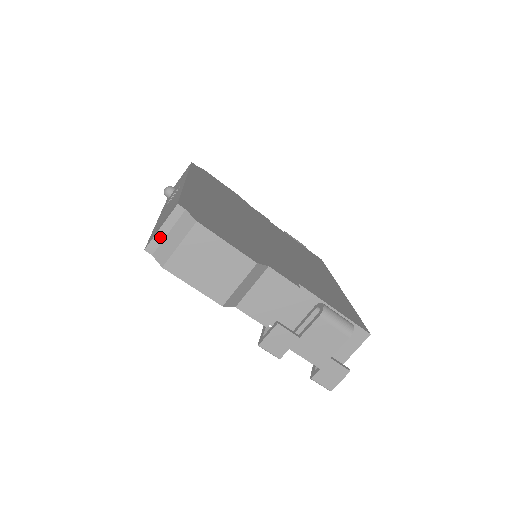
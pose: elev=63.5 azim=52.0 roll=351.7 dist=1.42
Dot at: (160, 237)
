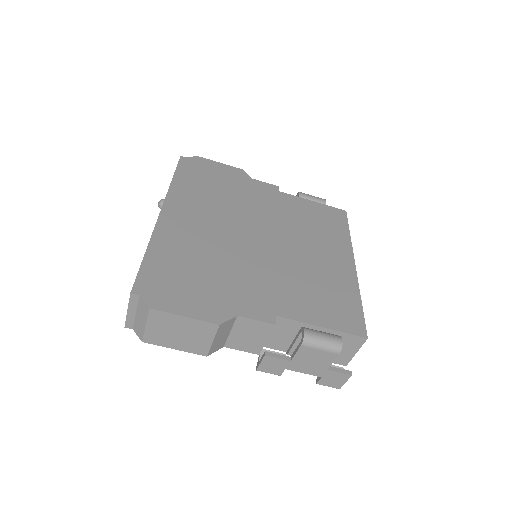
Dot at: (131, 317)
